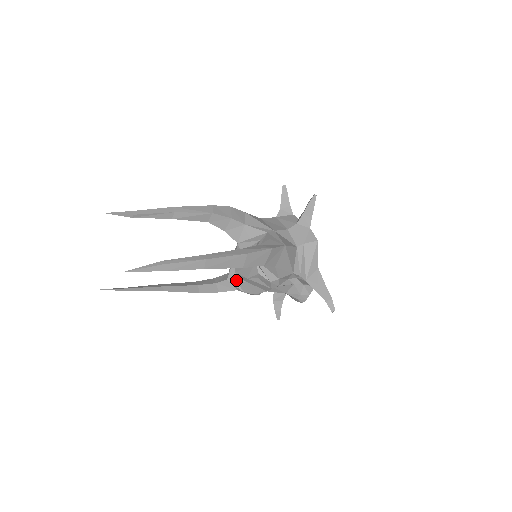
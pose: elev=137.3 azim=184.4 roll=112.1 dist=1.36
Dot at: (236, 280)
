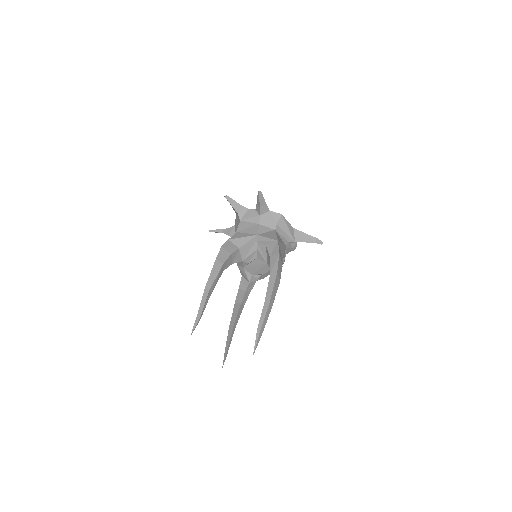
Dot at: (255, 278)
